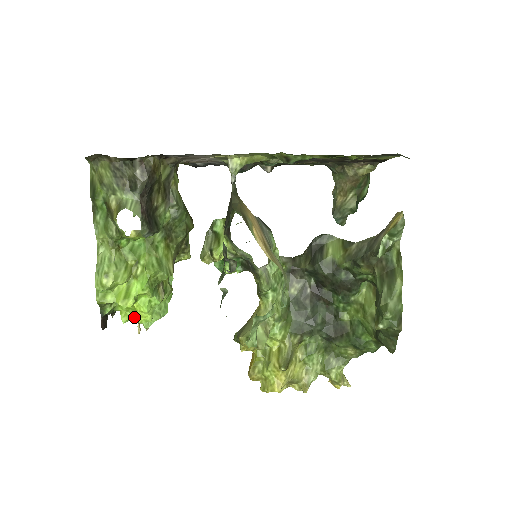
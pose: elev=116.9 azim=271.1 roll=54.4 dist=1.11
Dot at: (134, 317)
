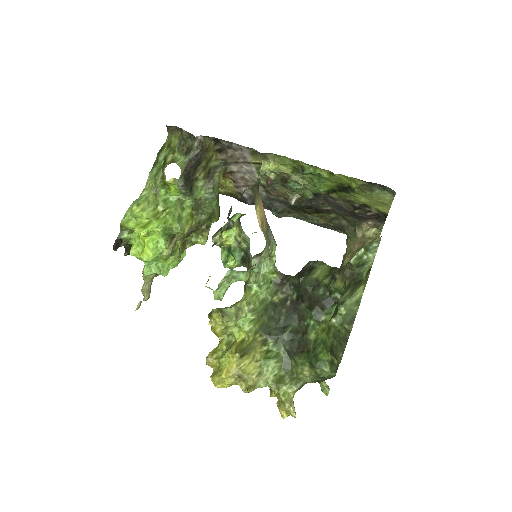
Dot at: (140, 253)
